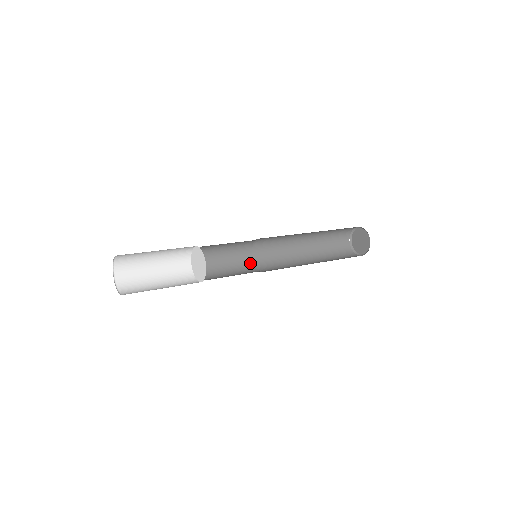
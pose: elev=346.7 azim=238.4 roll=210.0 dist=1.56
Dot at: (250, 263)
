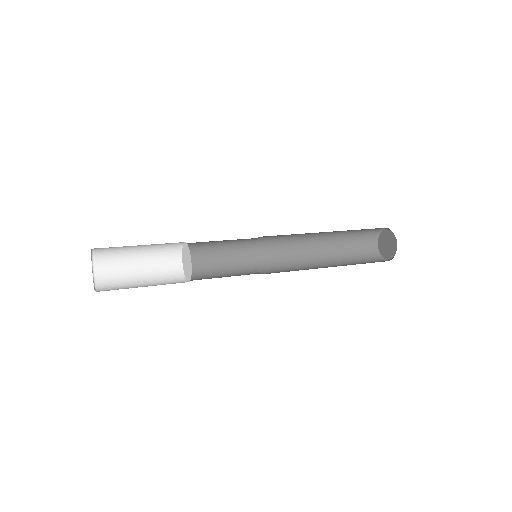
Dot at: (256, 273)
